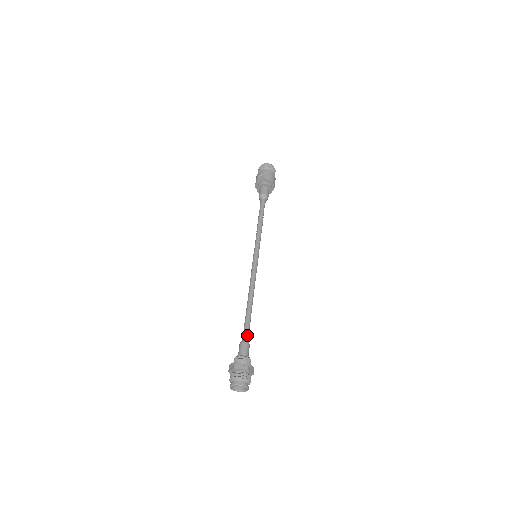
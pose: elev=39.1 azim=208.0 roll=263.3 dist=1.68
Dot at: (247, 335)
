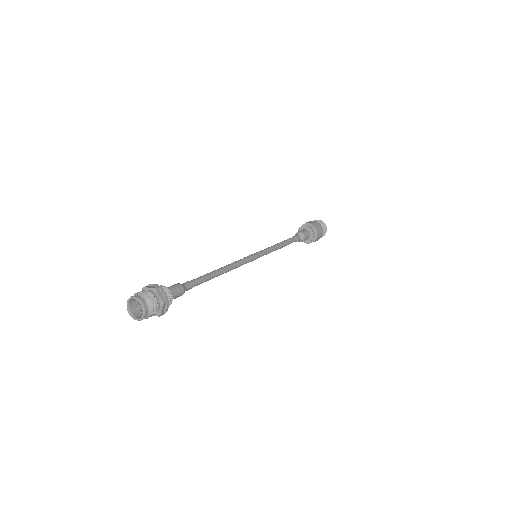
Dot at: (188, 283)
